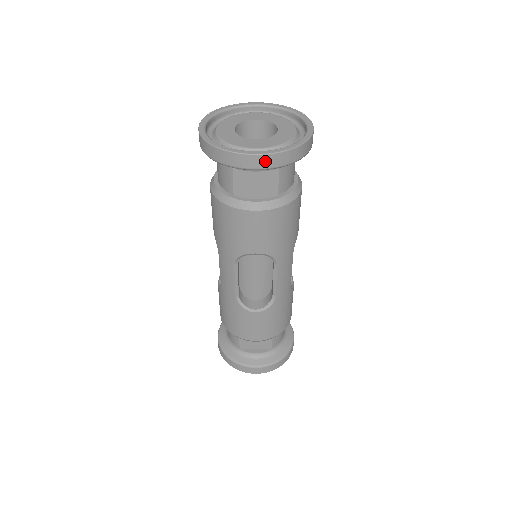
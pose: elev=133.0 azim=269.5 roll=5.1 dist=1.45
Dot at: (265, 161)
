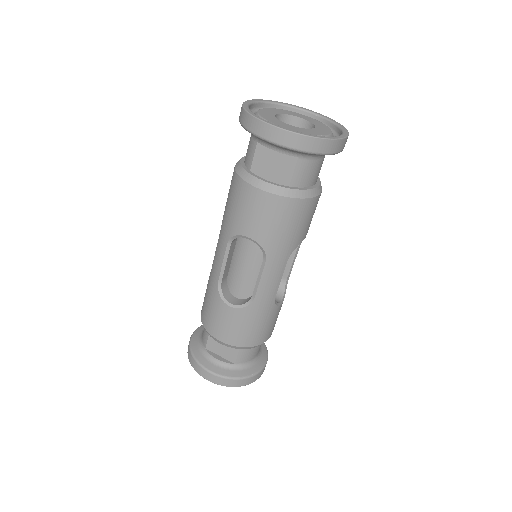
Dot at: (283, 137)
